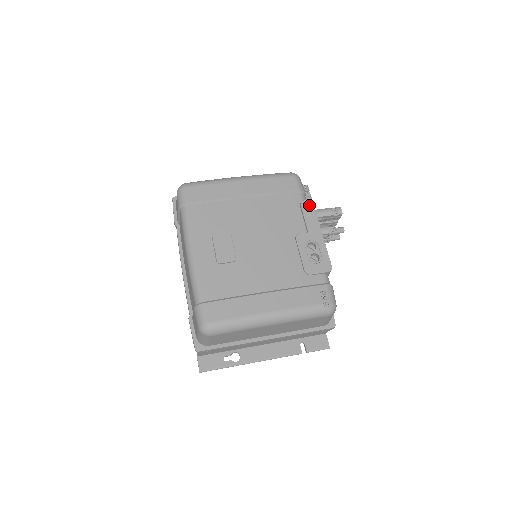
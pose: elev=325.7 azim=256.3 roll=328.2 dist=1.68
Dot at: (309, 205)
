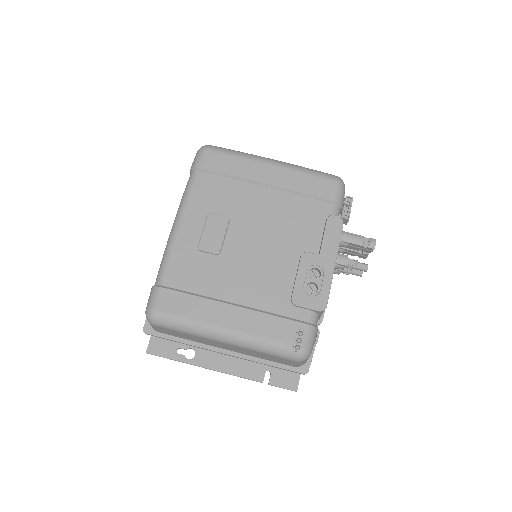
Dot at: (337, 223)
